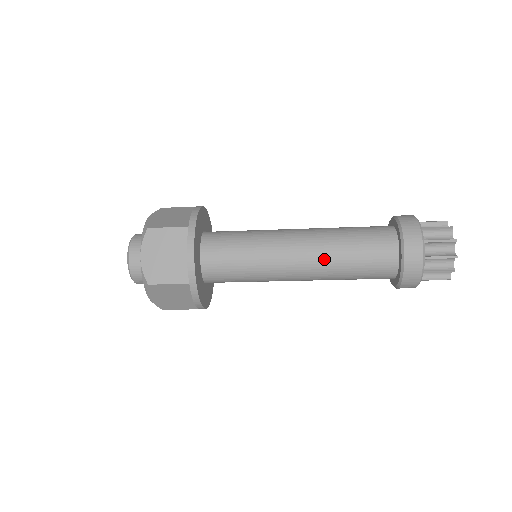
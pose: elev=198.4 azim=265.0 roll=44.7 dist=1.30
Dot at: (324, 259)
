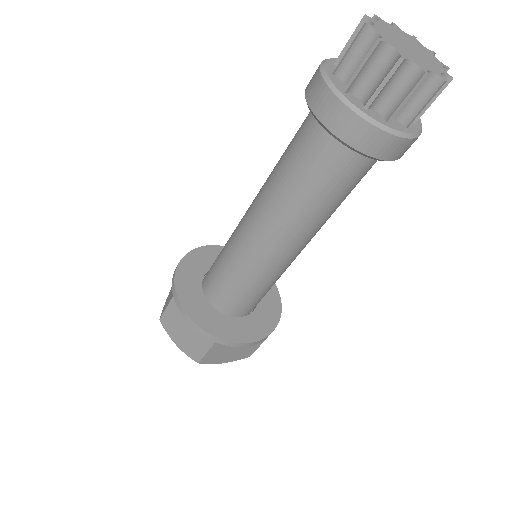
Dot at: (264, 189)
